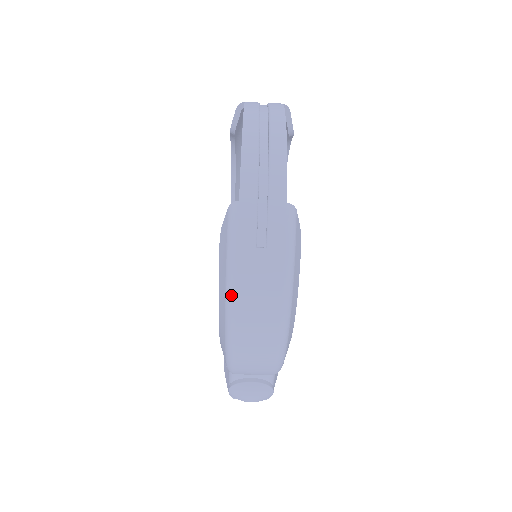
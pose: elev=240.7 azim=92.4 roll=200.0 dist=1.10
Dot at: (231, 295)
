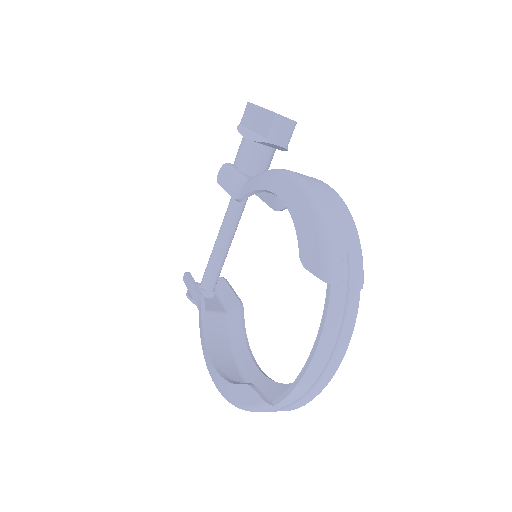
Dot at: occluded
